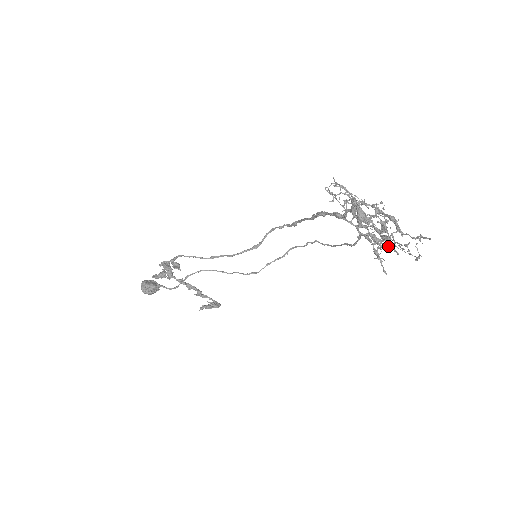
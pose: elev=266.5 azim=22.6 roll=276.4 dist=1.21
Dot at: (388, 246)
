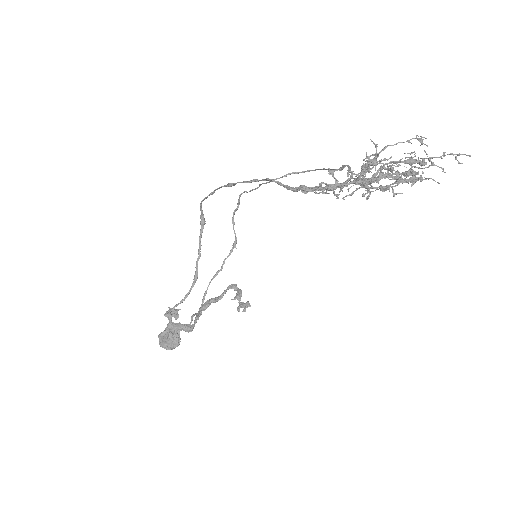
Dot at: (390, 158)
